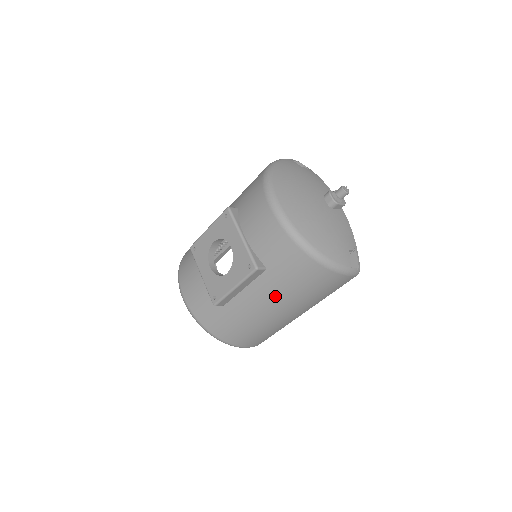
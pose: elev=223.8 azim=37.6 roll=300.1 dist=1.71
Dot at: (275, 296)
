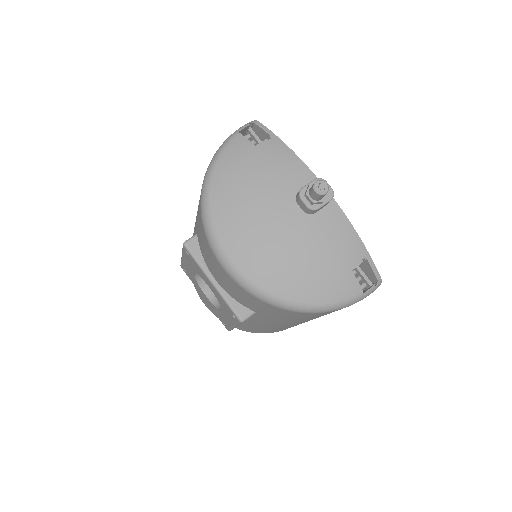
Dot at: (284, 323)
